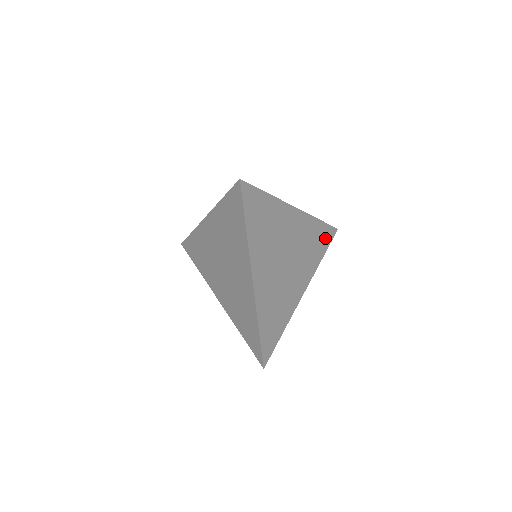
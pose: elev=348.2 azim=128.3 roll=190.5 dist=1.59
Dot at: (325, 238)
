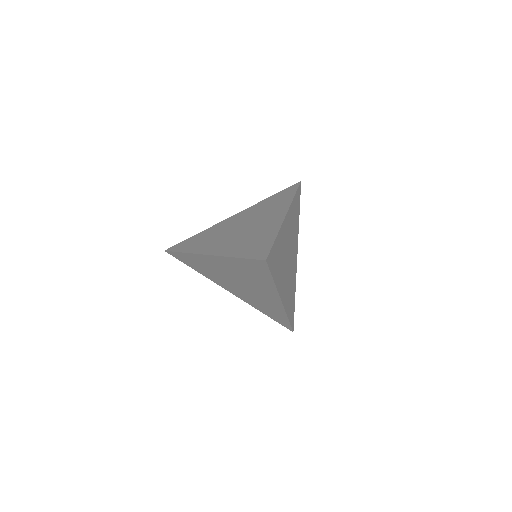
Dot at: (298, 201)
